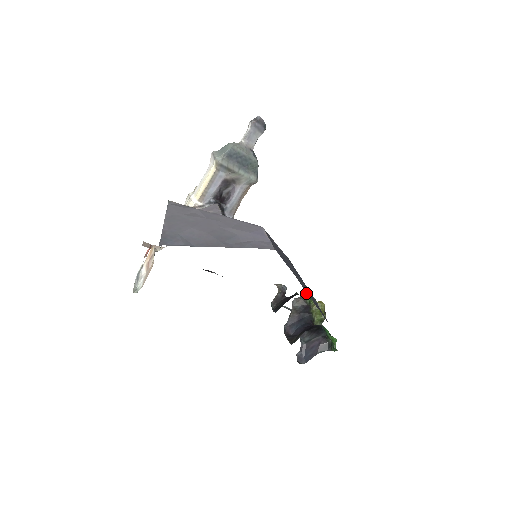
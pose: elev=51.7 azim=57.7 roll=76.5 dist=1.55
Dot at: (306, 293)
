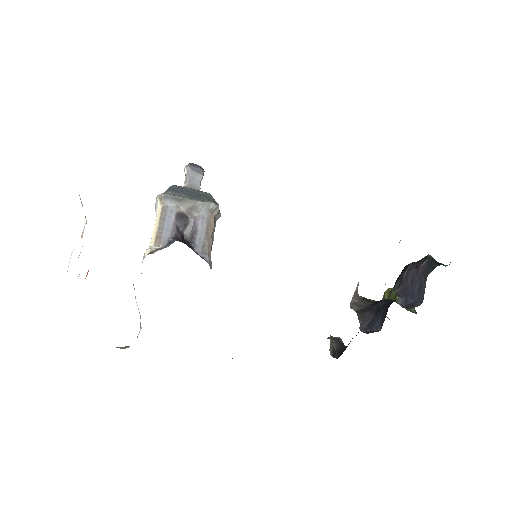
Dot at: (363, 297)
